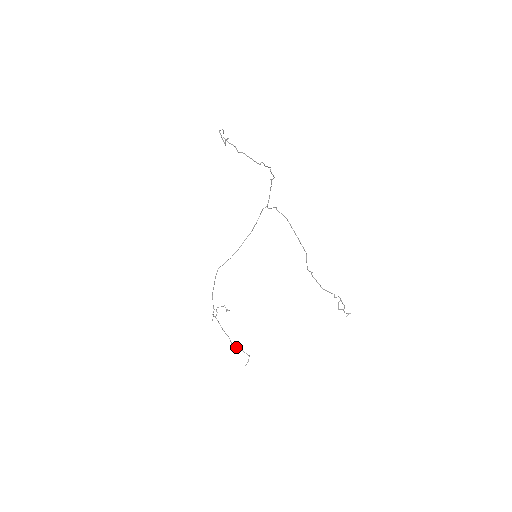
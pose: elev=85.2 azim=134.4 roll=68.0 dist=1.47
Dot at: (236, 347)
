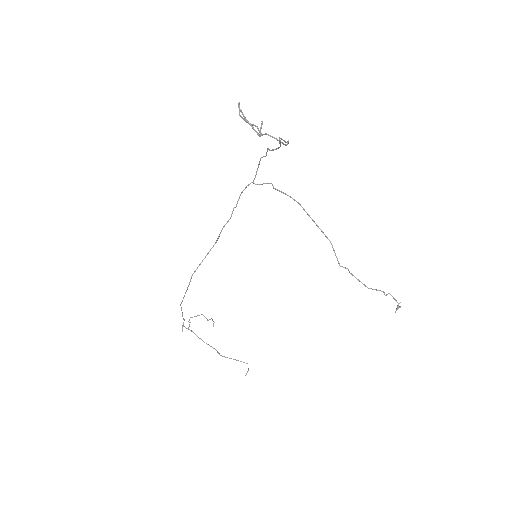
Dot at: occluded
